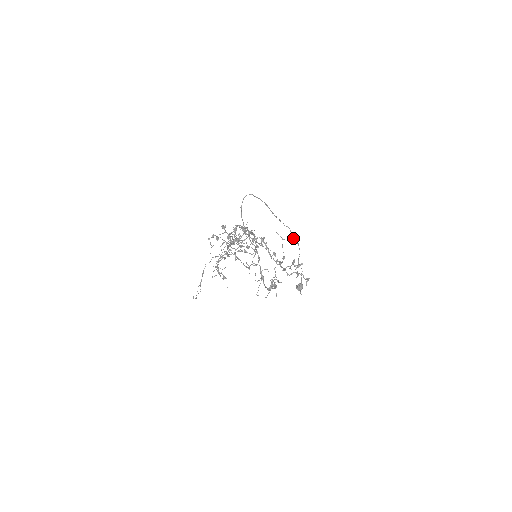
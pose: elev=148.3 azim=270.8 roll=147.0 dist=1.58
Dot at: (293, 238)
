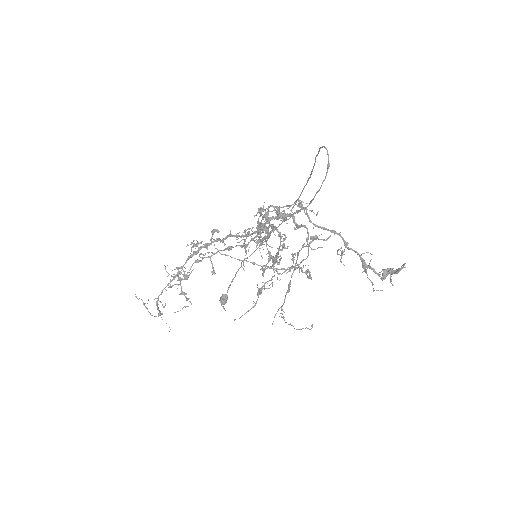
Dot at: occluded
